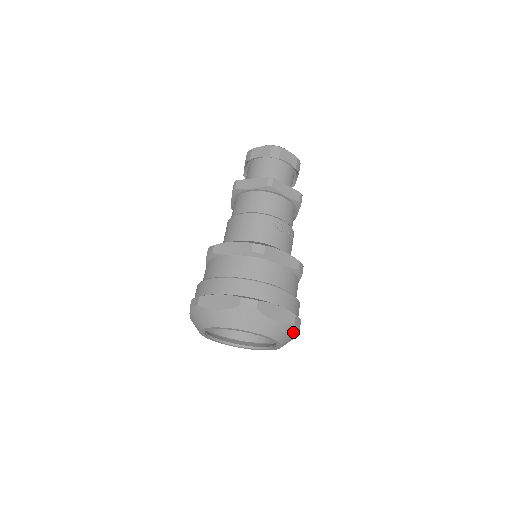
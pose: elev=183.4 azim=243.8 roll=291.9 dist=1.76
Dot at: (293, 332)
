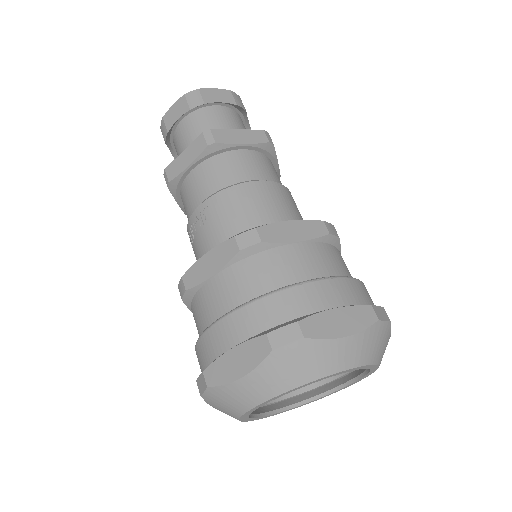
Dot at: occluded
